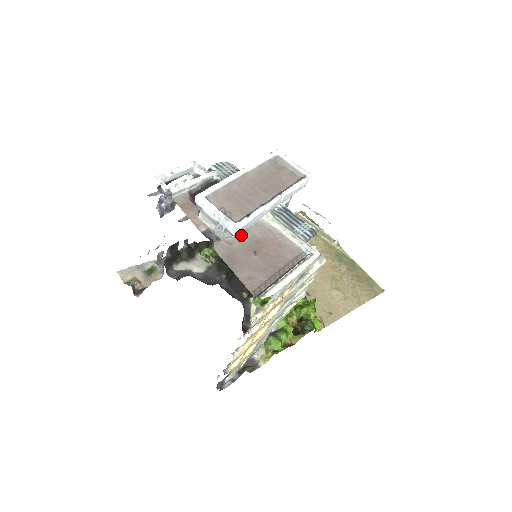
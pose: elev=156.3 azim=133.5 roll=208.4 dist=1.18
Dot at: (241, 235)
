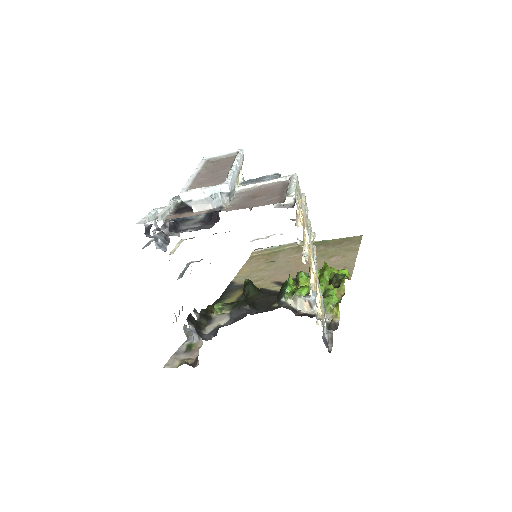
Dot at: (234, 201)
